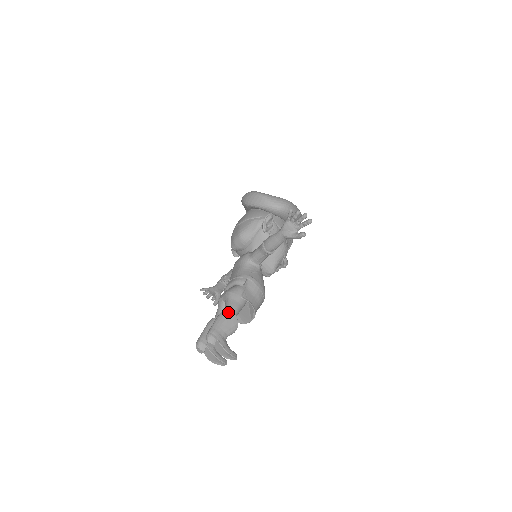
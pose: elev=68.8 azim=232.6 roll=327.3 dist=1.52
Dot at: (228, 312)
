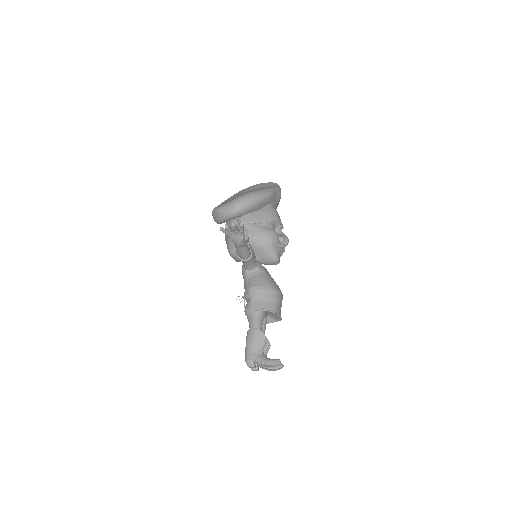
Dot at: (250, 331)
